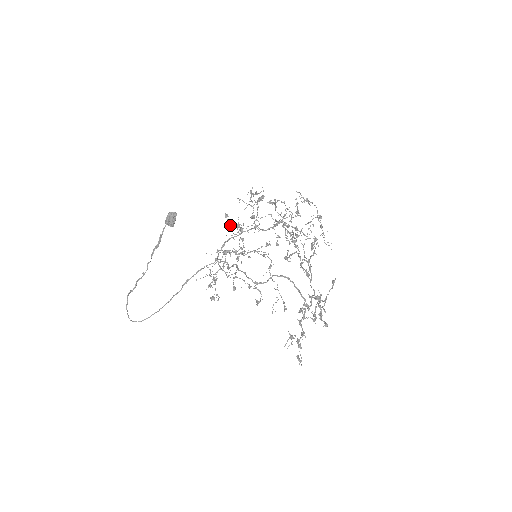
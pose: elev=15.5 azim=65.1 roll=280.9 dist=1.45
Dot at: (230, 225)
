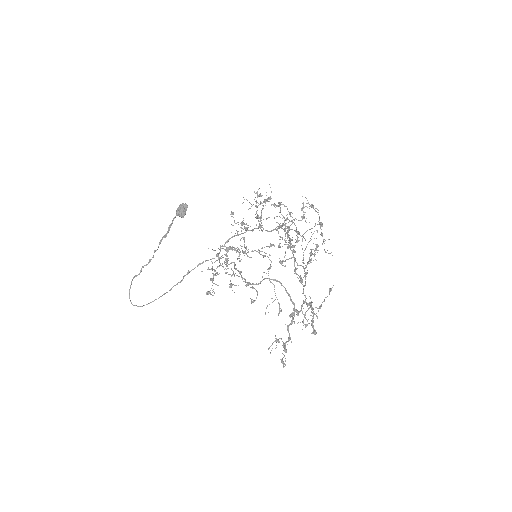
Dot at: (235, 223)
